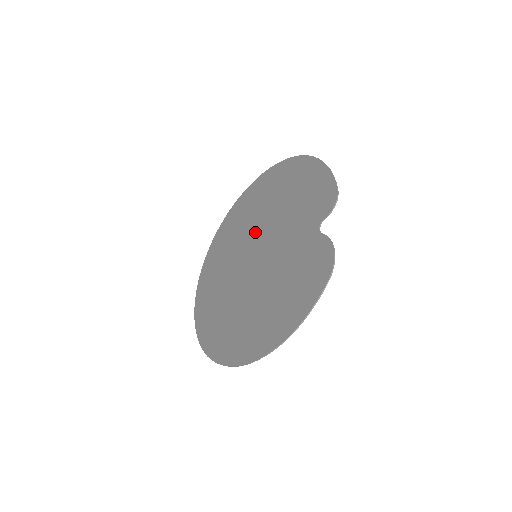
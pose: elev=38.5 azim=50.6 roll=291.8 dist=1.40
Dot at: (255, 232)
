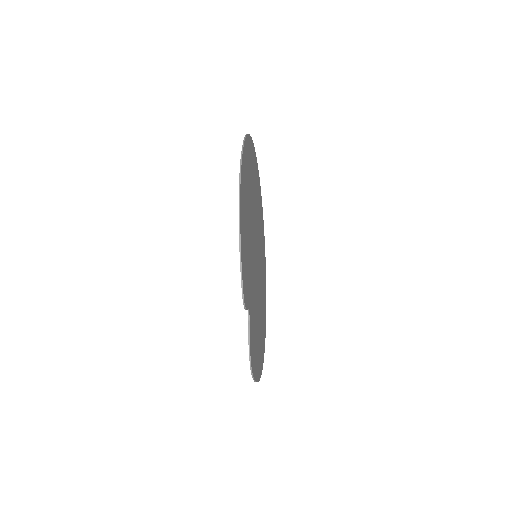
Dot at: occluded
